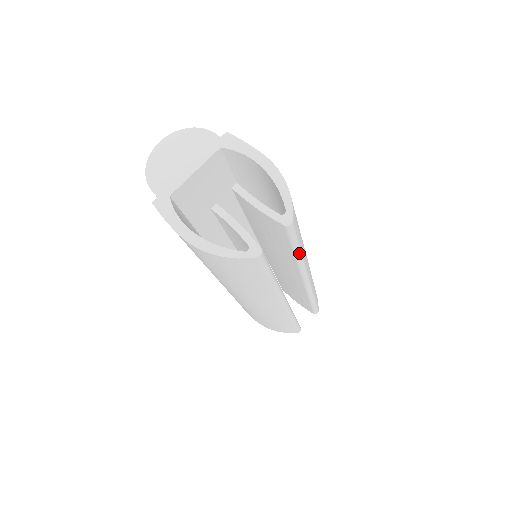
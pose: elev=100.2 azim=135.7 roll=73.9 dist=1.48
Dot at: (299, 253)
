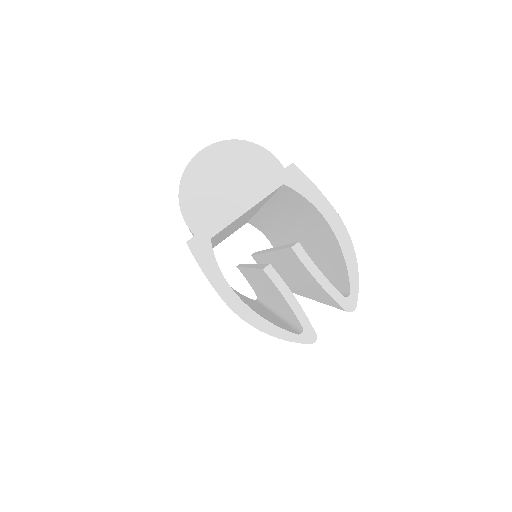
Dot at: occluded
